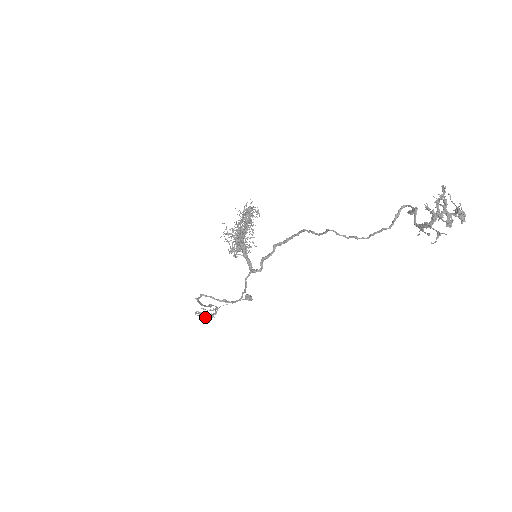
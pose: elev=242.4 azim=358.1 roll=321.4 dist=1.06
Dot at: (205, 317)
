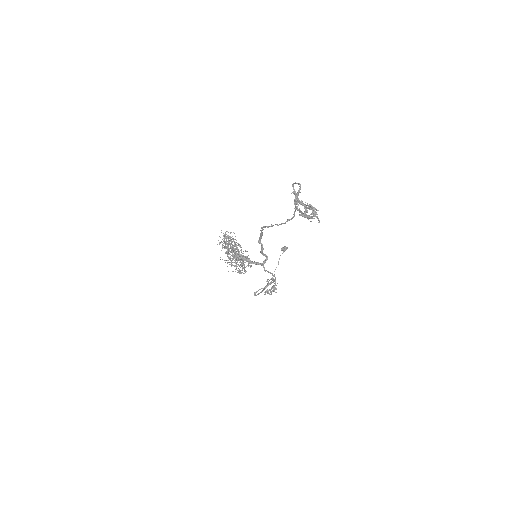
Dot at: occluded
